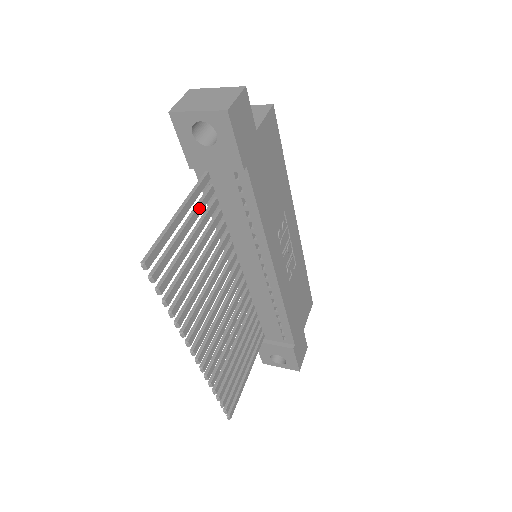
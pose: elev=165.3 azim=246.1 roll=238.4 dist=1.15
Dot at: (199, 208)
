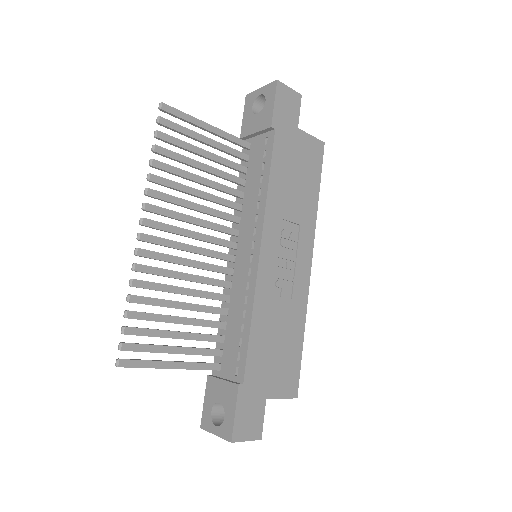
Dot at: (227, 148)
